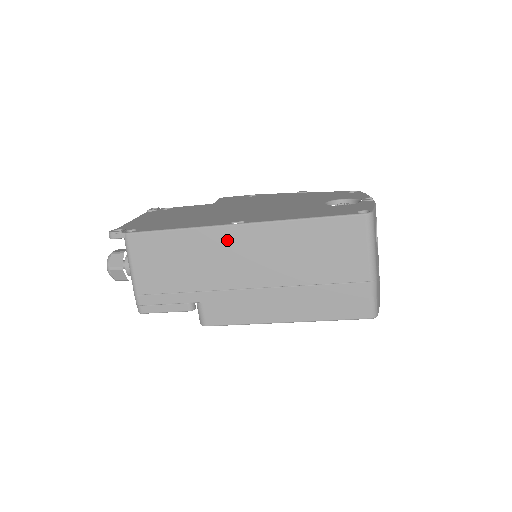
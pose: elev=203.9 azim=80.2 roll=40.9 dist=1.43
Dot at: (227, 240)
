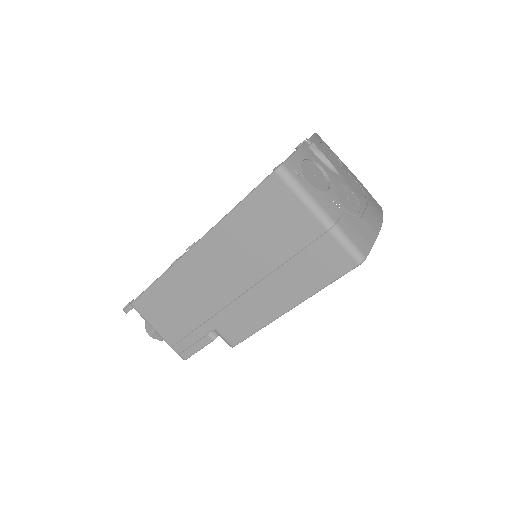
Dot at: (193, 267)
